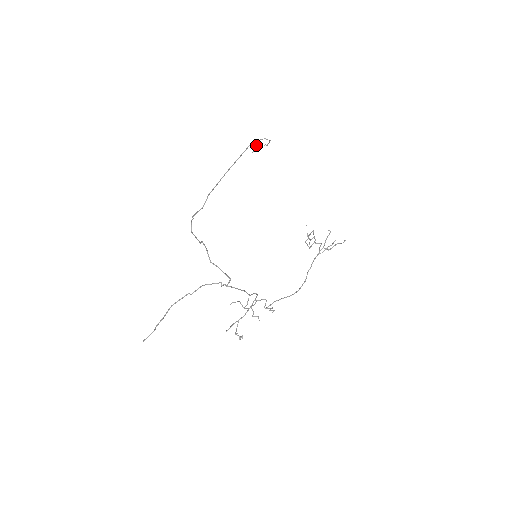
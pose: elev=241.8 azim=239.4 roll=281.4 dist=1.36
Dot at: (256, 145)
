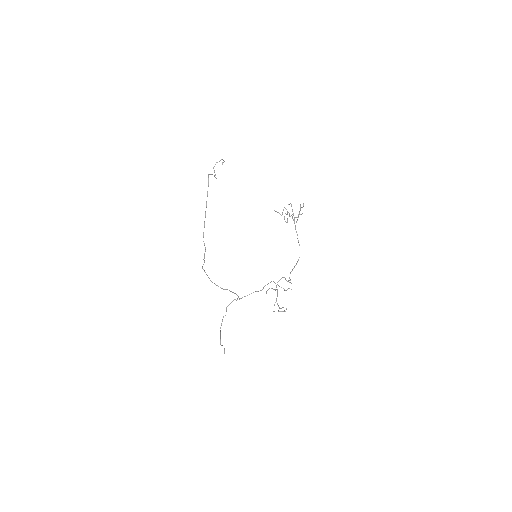
Dot at: occluded
